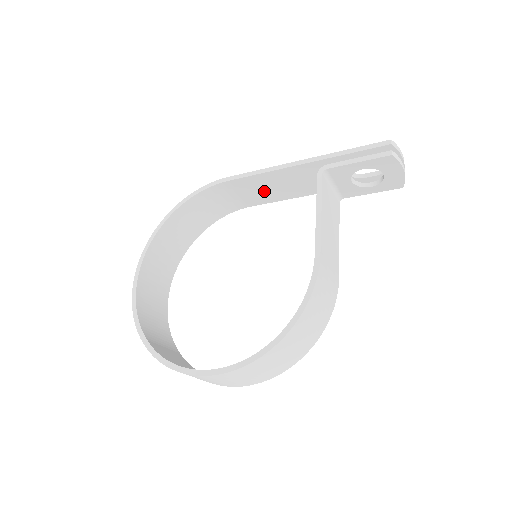
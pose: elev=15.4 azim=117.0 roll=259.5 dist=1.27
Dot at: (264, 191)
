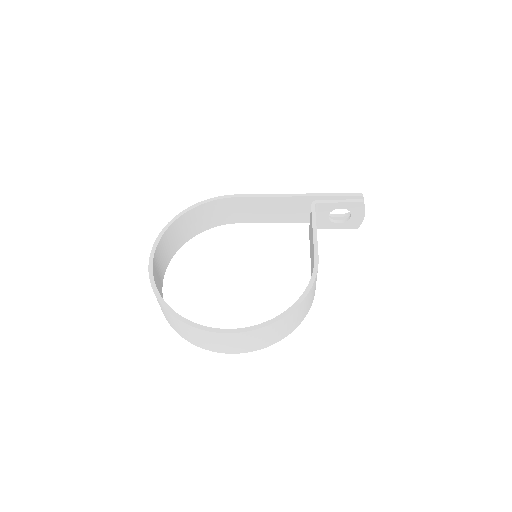
Dot at: (258, 212)
